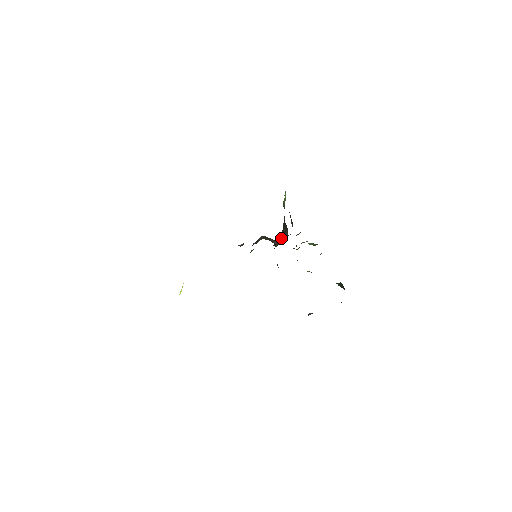
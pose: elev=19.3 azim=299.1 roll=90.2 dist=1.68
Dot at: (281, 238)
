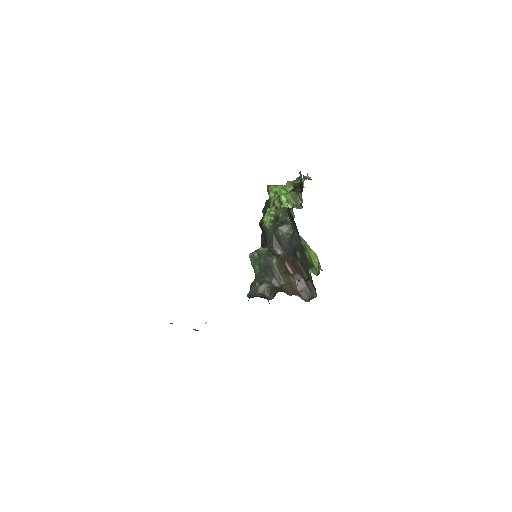
Dot at: (302, 282)
